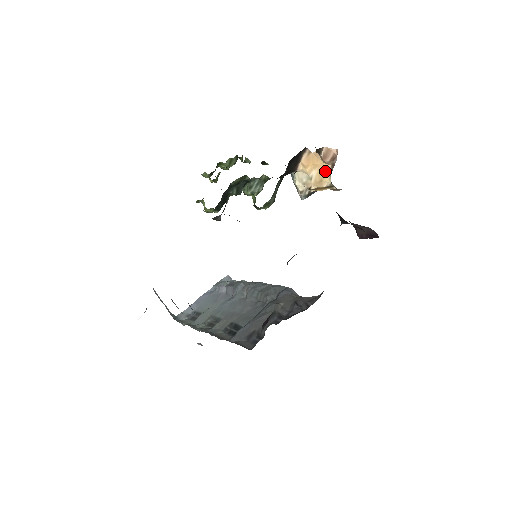
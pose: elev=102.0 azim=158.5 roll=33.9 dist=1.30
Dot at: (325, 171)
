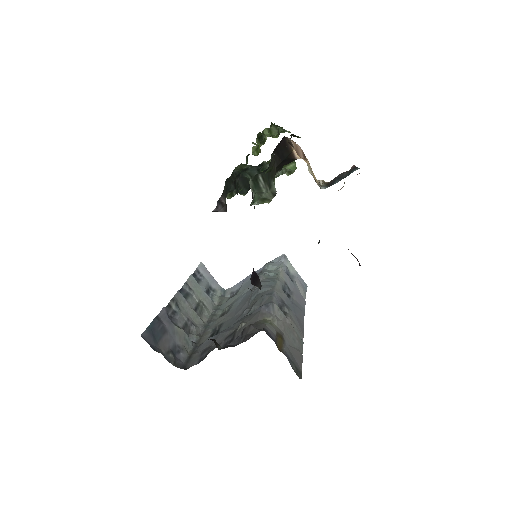
Dot at: occluded
